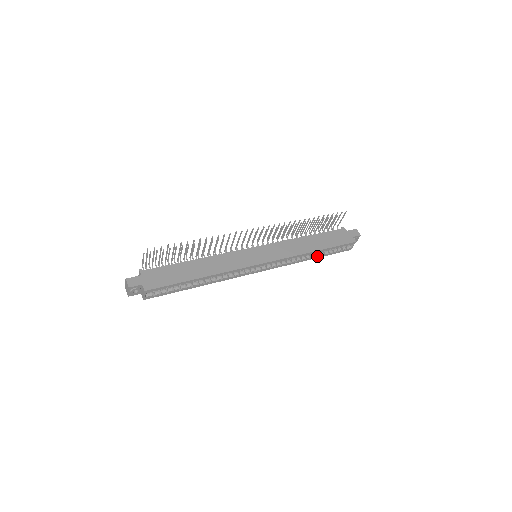
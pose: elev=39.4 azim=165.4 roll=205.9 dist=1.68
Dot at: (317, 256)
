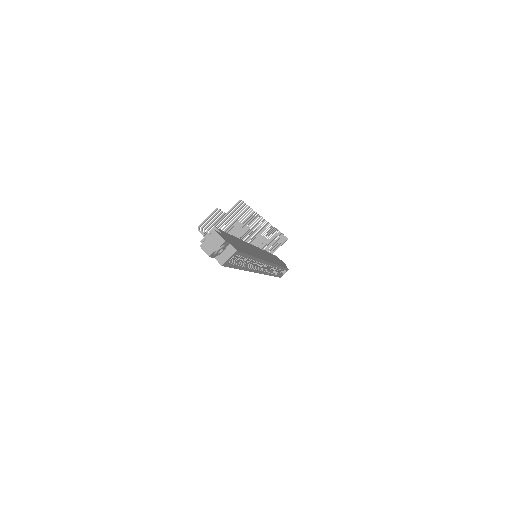
Dot at: (275, 274)
